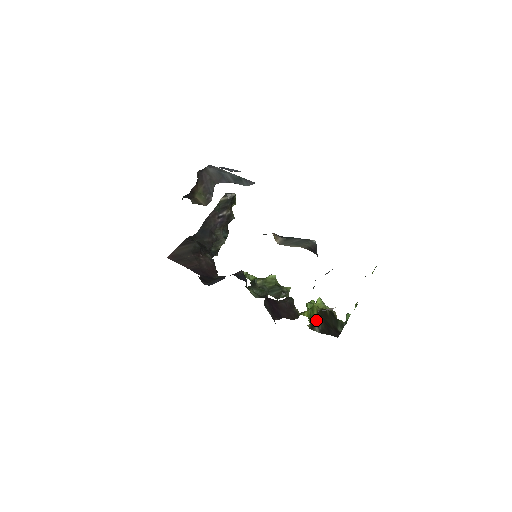
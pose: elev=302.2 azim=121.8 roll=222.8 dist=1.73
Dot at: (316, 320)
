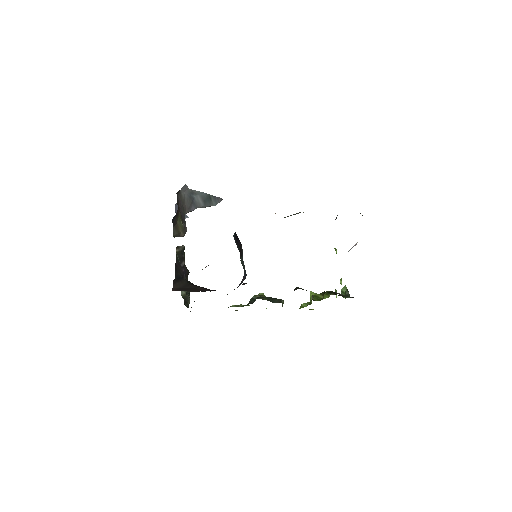
Dot at: (331, 292)
